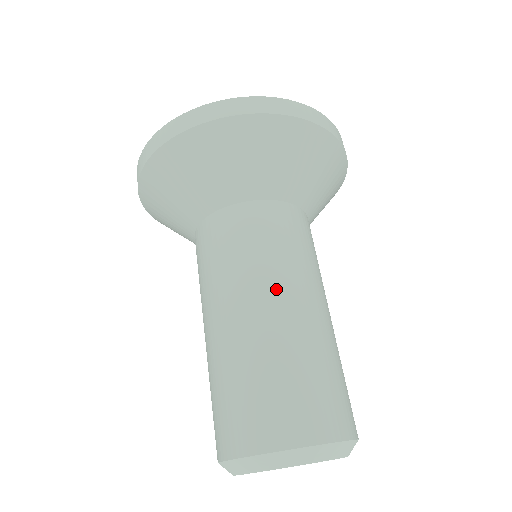
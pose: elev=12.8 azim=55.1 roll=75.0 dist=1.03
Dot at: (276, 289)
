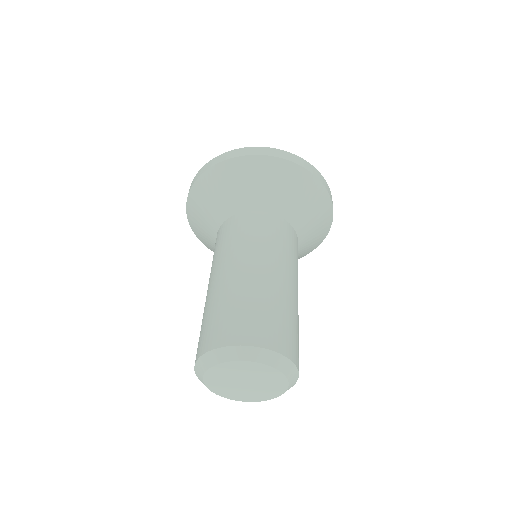
Dot at: (237, 260)
